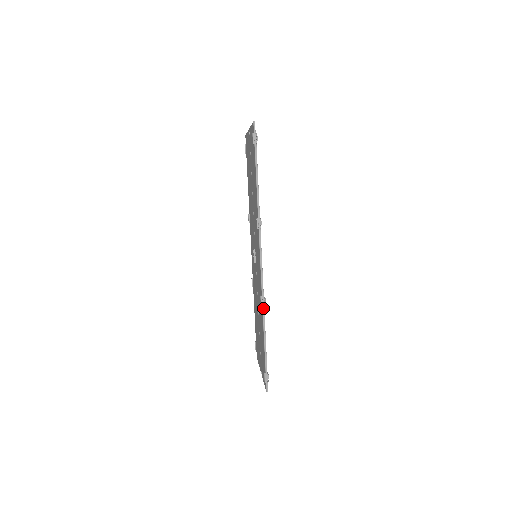
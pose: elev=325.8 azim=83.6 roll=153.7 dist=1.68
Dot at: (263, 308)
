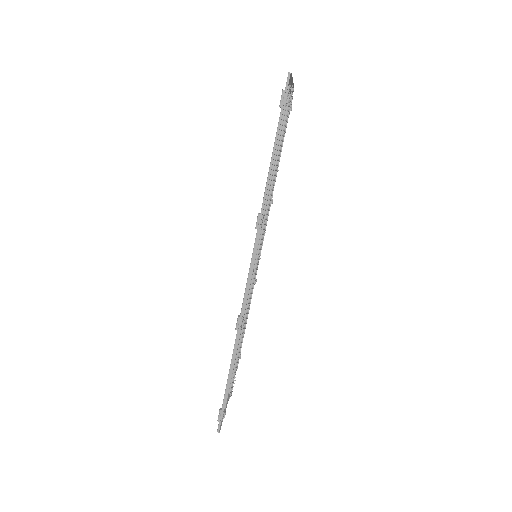
Dot at: (238, 332)
